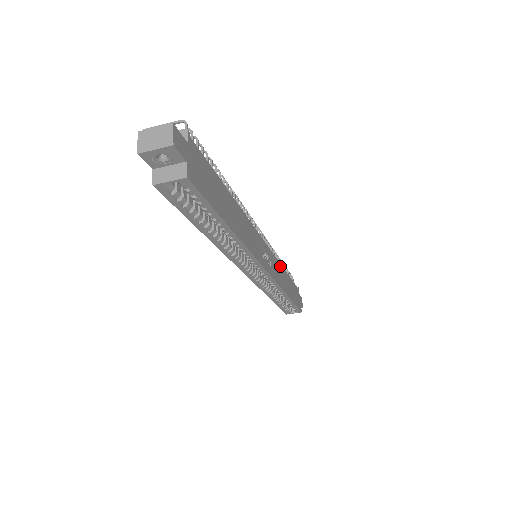
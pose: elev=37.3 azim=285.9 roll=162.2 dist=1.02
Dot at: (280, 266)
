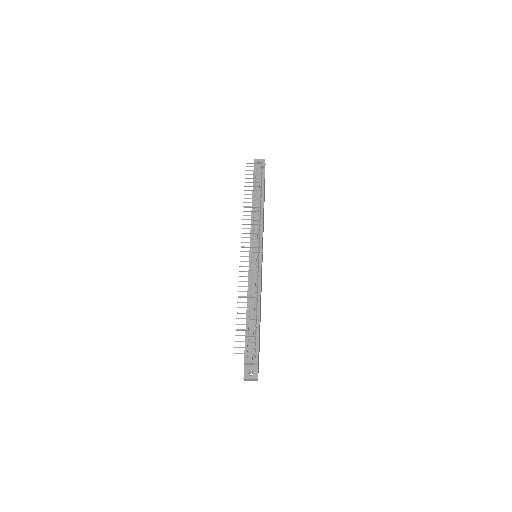
Dot at: occluded
